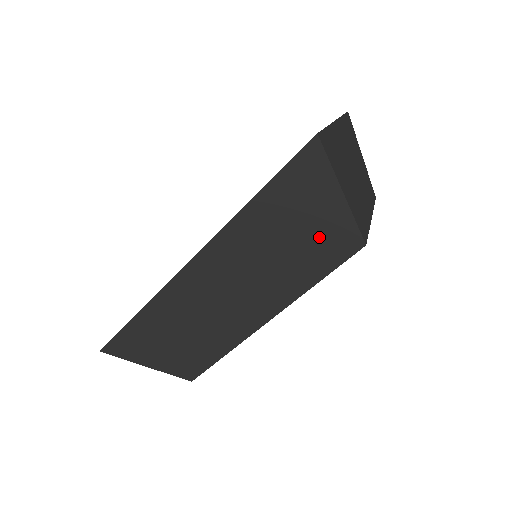
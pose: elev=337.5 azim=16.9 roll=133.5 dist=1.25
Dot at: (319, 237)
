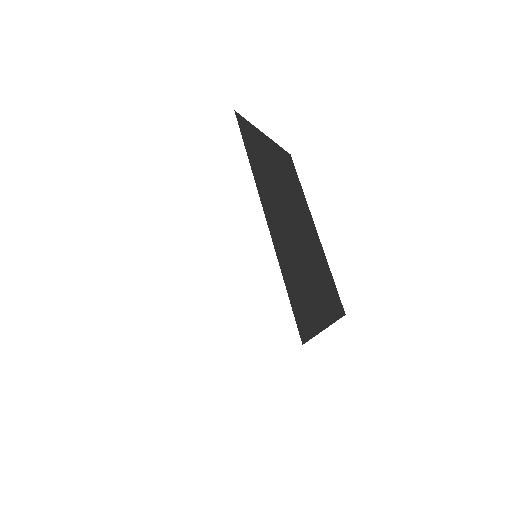
Dot at: (279, 160)
